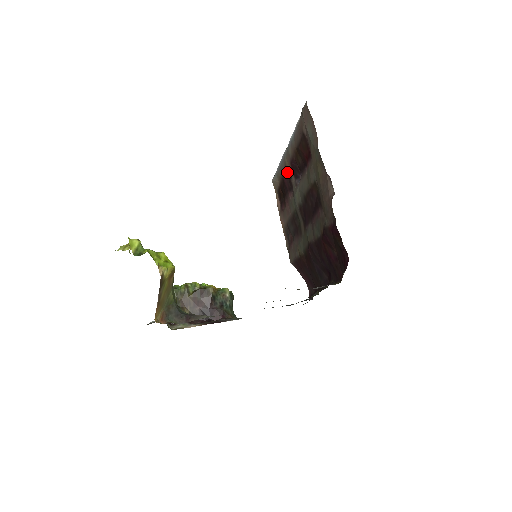
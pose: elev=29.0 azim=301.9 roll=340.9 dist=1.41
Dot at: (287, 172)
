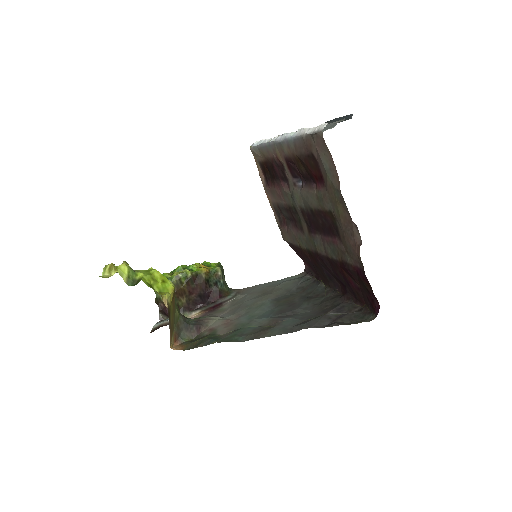
Dot at: (279, 162)
